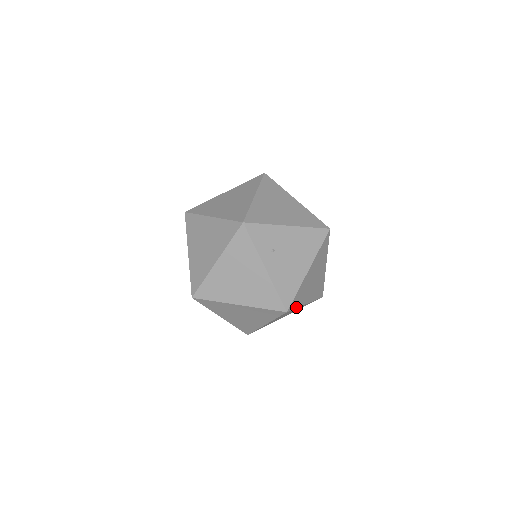
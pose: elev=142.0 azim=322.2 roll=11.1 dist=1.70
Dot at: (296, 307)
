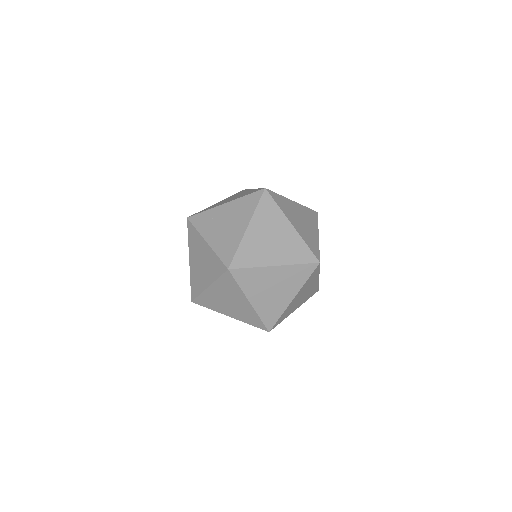
Dot at: occluded
